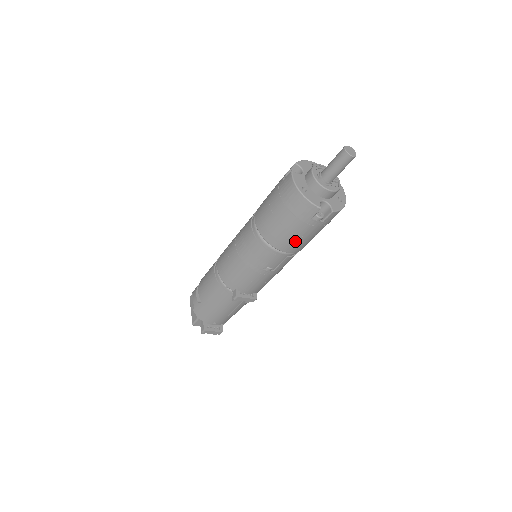
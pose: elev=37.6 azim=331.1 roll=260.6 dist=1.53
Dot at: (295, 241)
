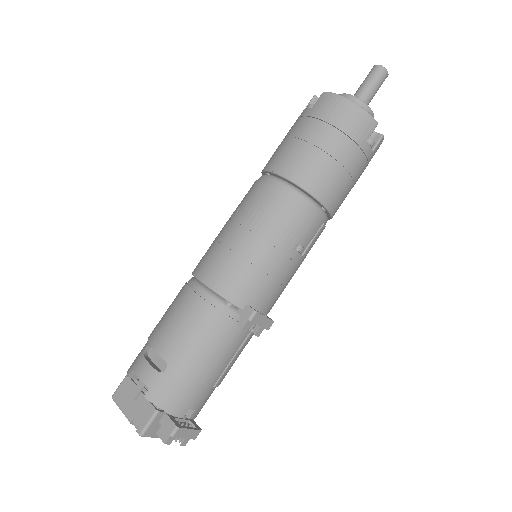
Dot at: (342, 185)
